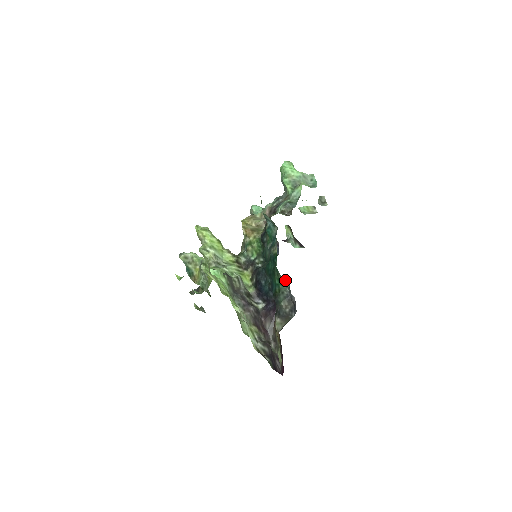
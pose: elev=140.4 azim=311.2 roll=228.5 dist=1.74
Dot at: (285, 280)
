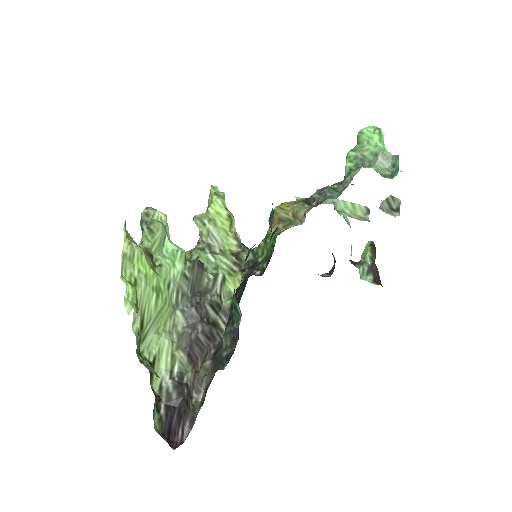
Dot at: occluded
